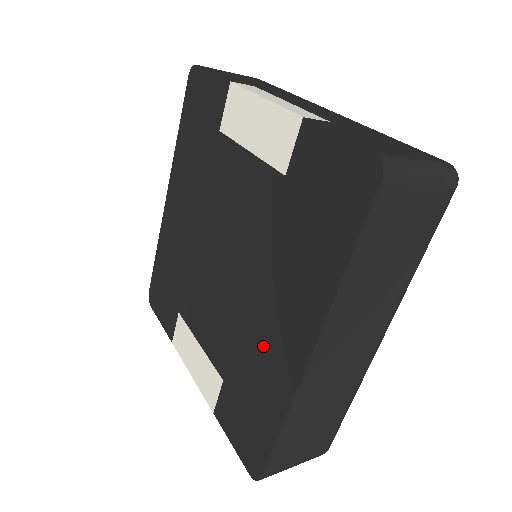
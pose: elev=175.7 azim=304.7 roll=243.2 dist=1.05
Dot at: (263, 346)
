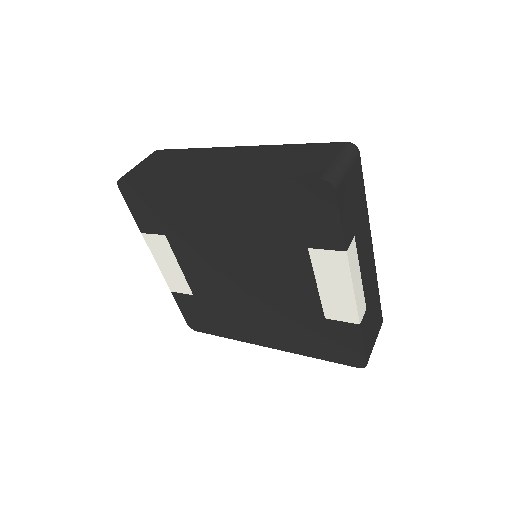
Dot at: (242, 321)
